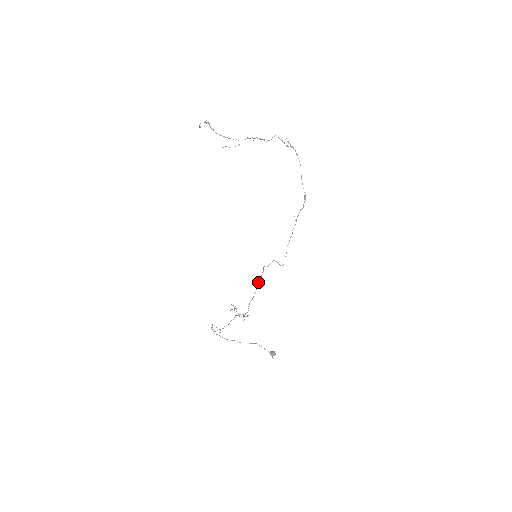
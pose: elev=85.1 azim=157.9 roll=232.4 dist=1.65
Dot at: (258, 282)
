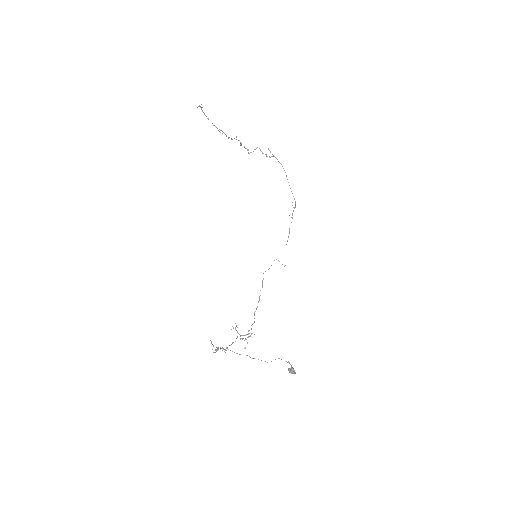
Dot at: (260, 290)
